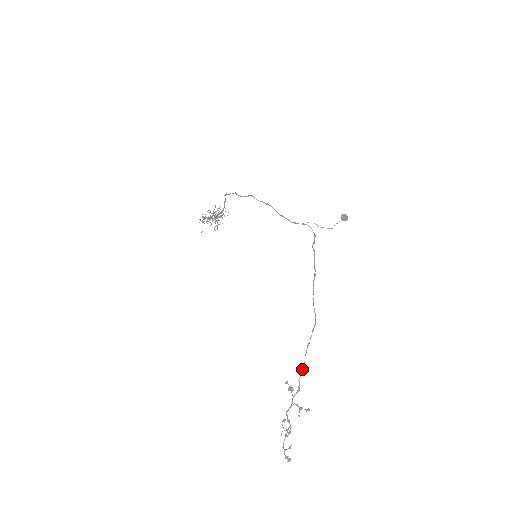
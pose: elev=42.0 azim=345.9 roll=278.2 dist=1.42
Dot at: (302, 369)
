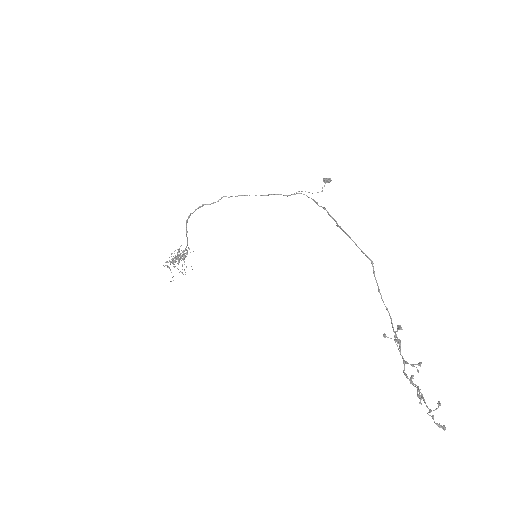
Dot at: occluded
